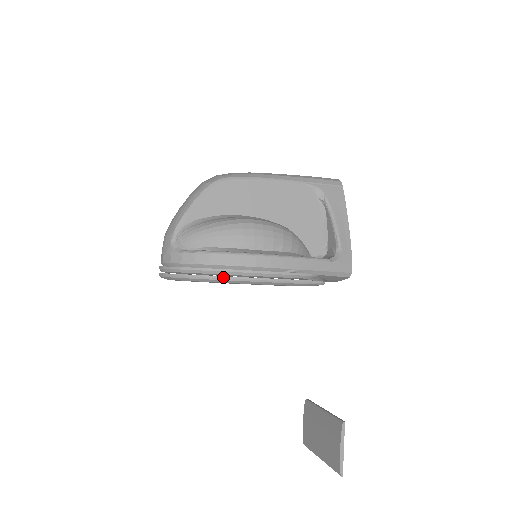
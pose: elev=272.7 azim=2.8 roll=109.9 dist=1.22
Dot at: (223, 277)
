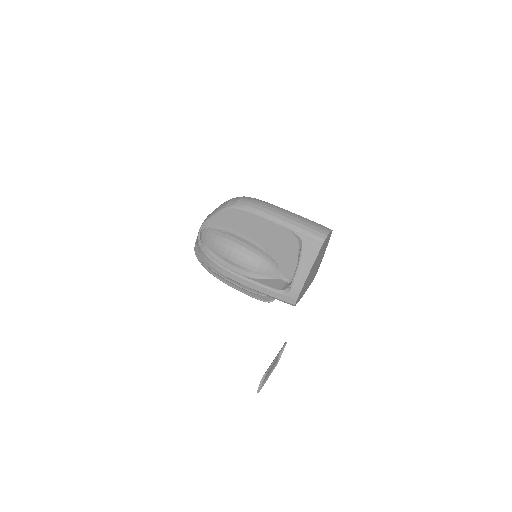
Dot at: (207, 269)
